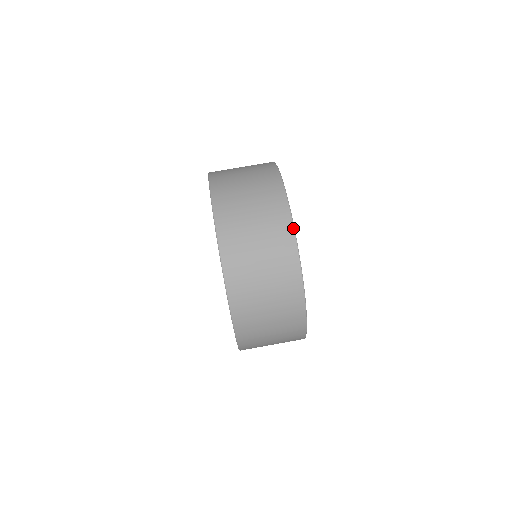
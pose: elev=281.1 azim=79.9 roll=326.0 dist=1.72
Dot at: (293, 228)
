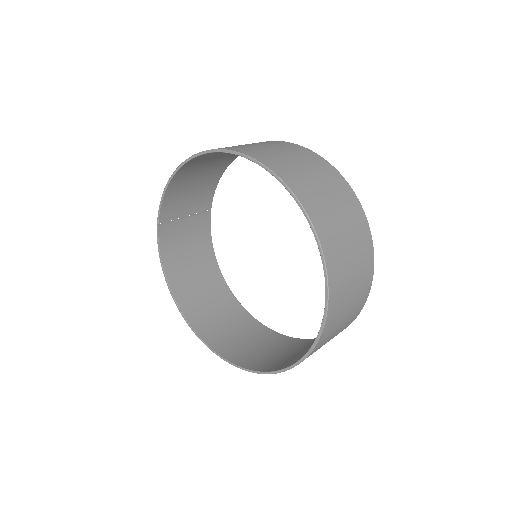
Dot at: (348, 184)
